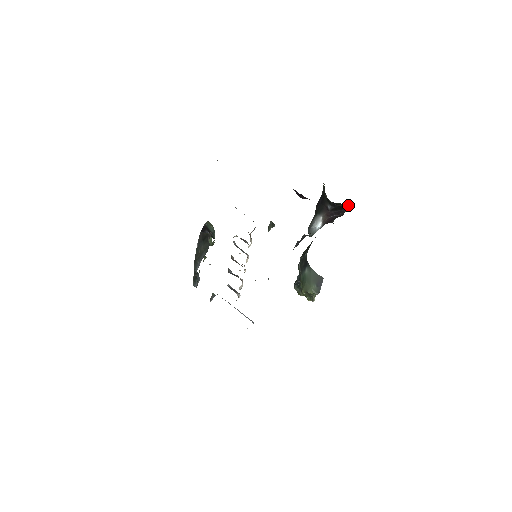
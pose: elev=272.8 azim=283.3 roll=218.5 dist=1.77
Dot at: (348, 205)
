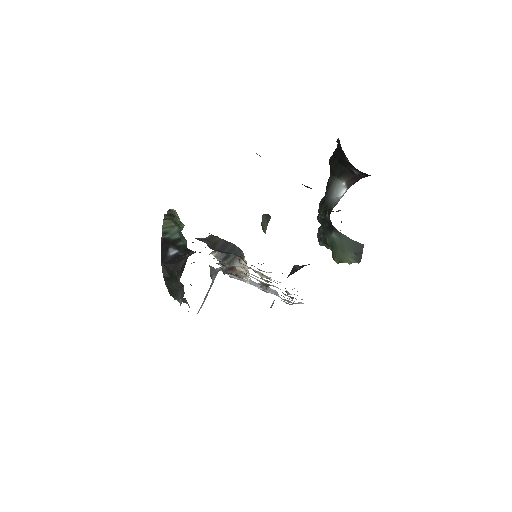
Dot at: occluded
